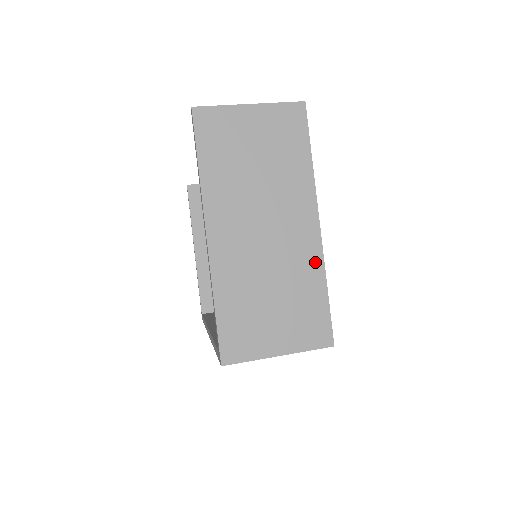
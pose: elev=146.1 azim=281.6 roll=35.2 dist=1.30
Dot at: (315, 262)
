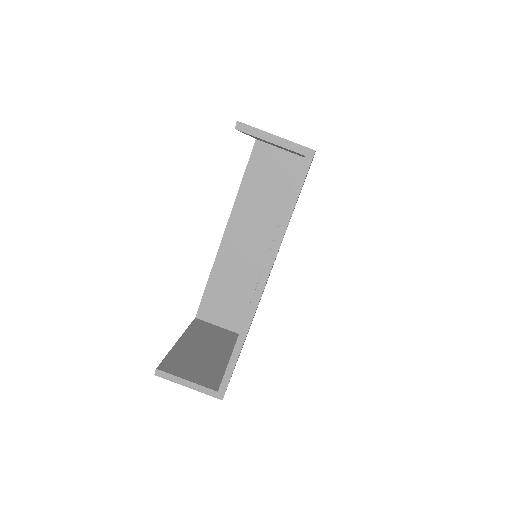
Dot at: occluded
